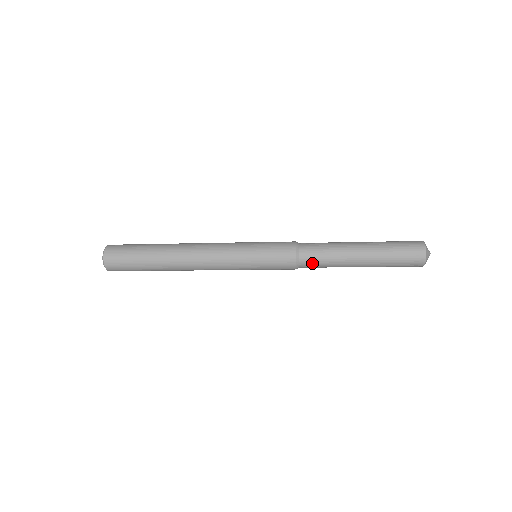
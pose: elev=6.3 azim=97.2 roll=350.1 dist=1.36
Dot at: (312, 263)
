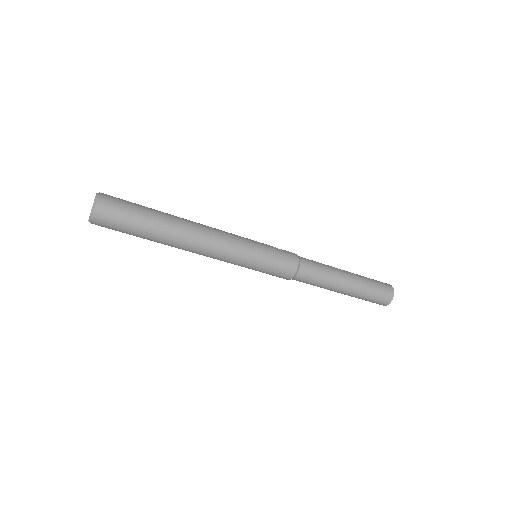
Dot at: (305, 281)
